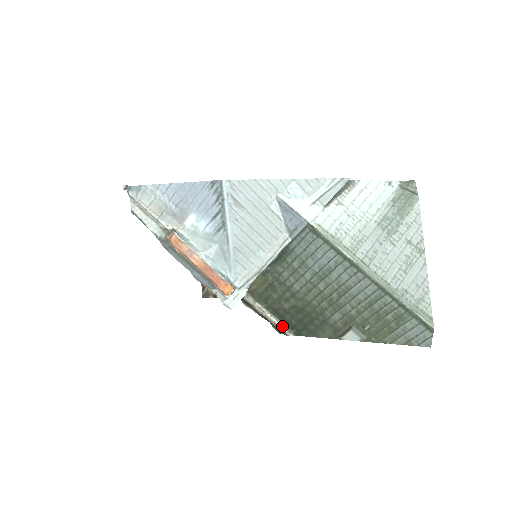
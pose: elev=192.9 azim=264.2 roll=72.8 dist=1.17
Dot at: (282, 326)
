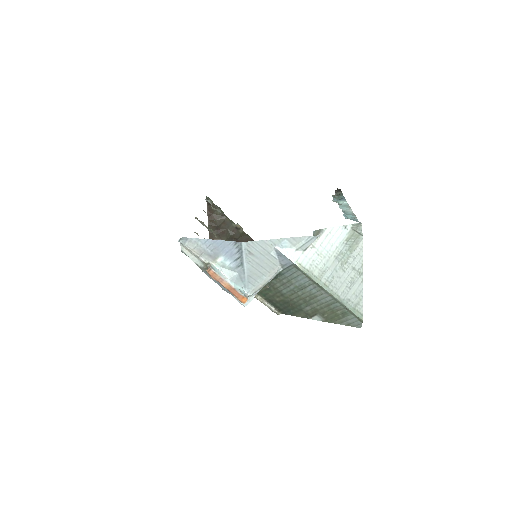
Dot at: (274, 309)
